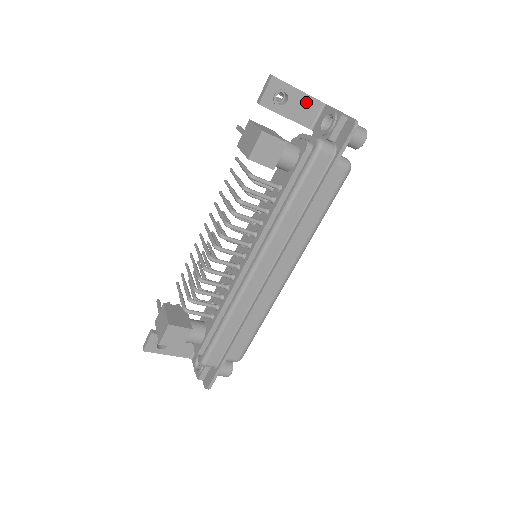
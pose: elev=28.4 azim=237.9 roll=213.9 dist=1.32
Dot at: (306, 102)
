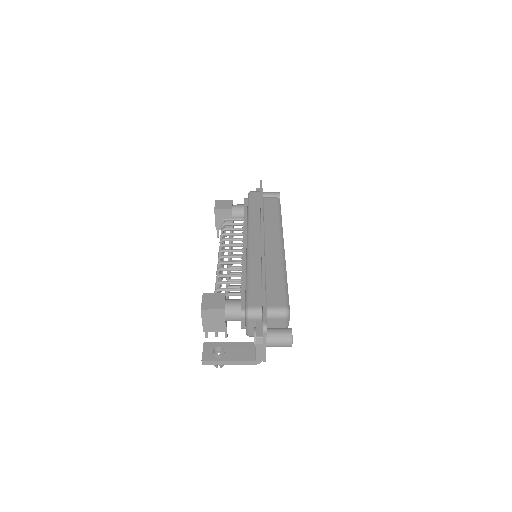
Dot at: occluded
